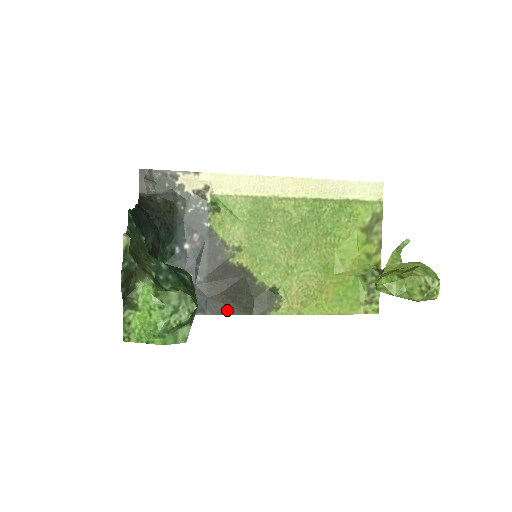
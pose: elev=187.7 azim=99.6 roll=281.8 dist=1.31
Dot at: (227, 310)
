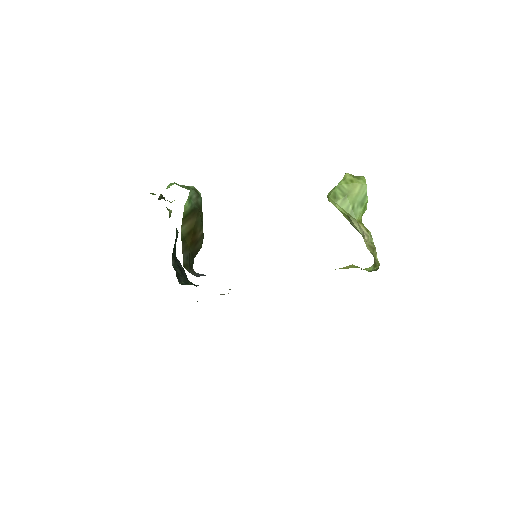
Dot at: occluded
